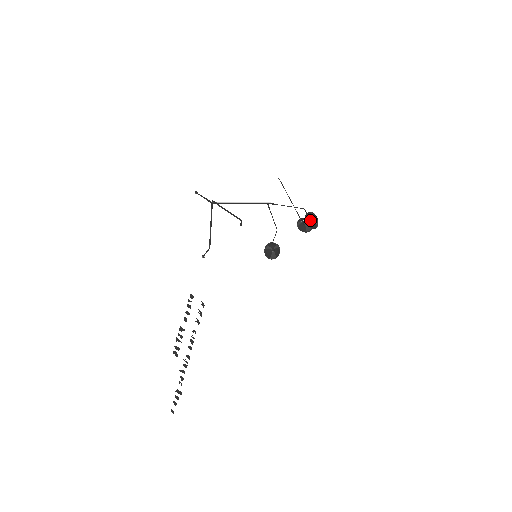
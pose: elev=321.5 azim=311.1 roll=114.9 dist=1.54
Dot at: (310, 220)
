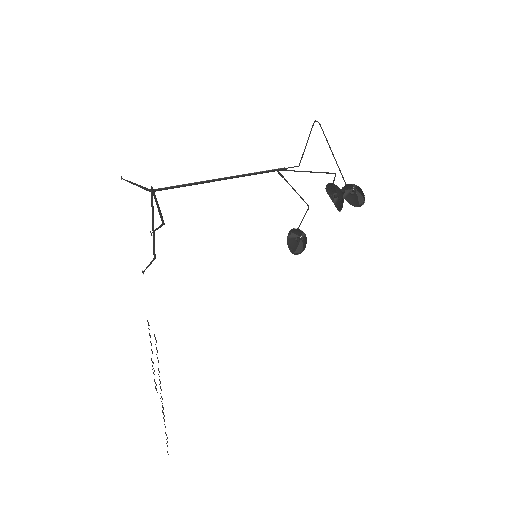
Dot at: occluded
